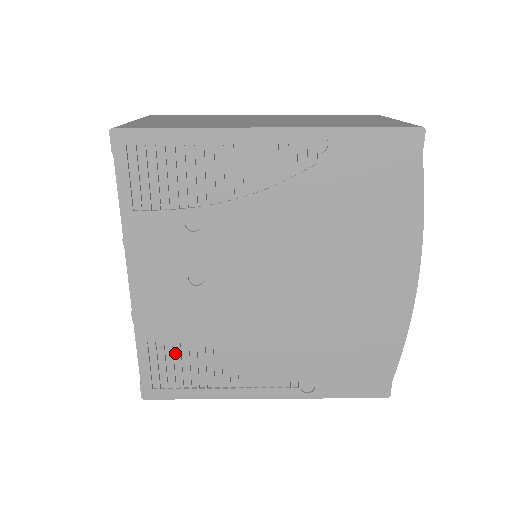
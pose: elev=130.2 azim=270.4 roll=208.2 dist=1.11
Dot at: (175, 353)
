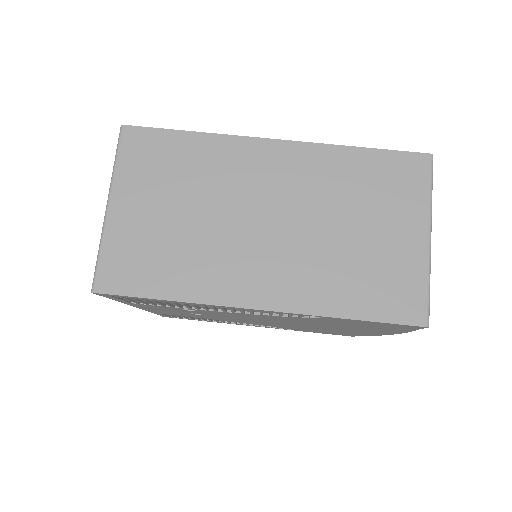
Dot at: occluded
